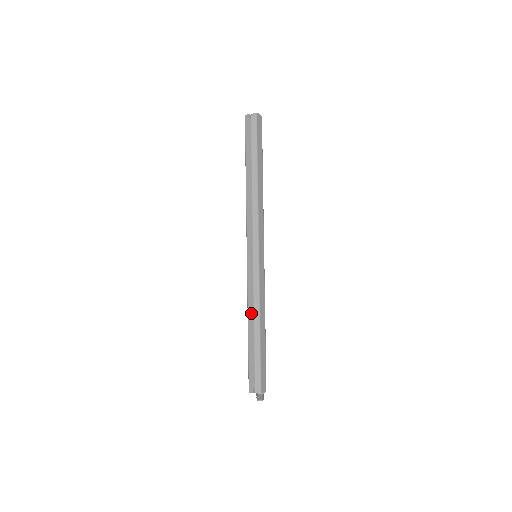
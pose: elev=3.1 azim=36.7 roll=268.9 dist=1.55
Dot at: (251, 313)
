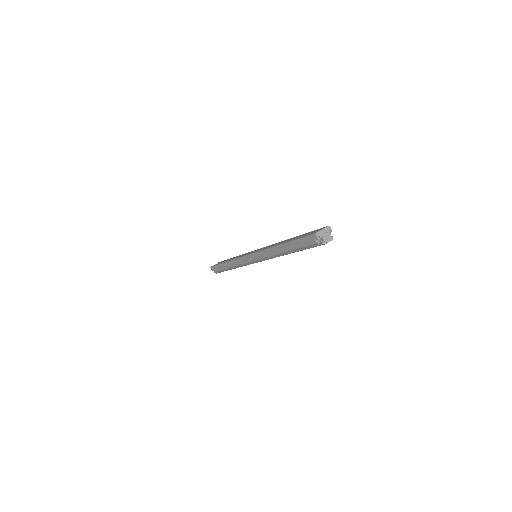
Dot at: (232, 264)
